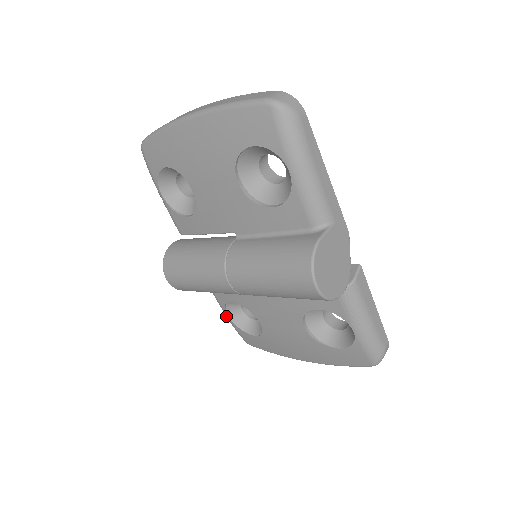
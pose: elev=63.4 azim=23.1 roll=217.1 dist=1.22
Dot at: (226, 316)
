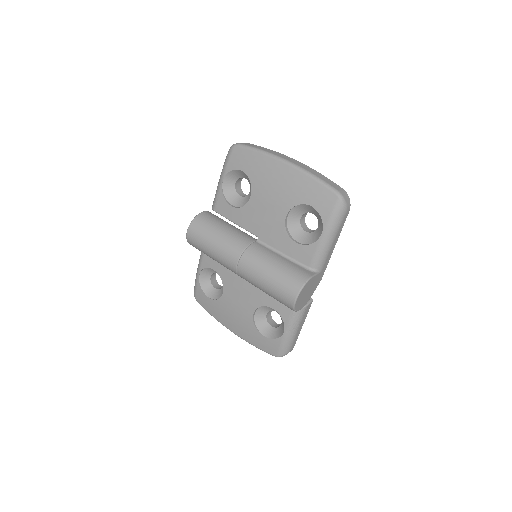
Dot at: (197, 274)
